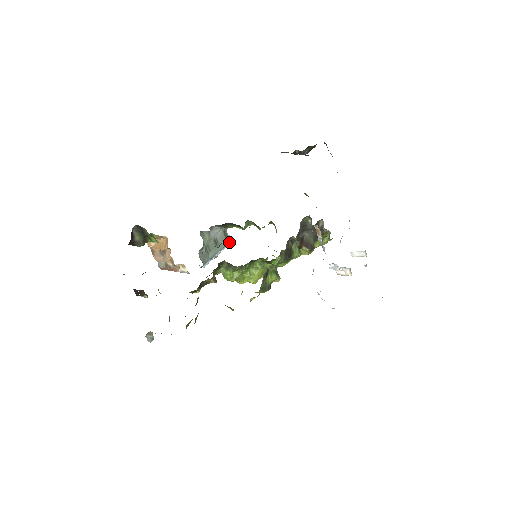
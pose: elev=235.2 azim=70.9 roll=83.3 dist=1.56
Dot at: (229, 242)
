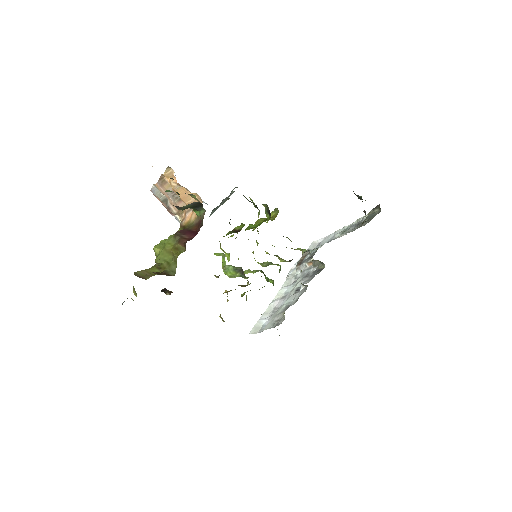
Dot at: (242, 224)
